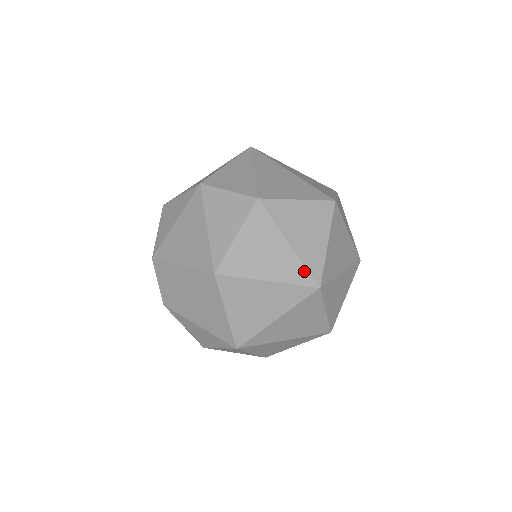
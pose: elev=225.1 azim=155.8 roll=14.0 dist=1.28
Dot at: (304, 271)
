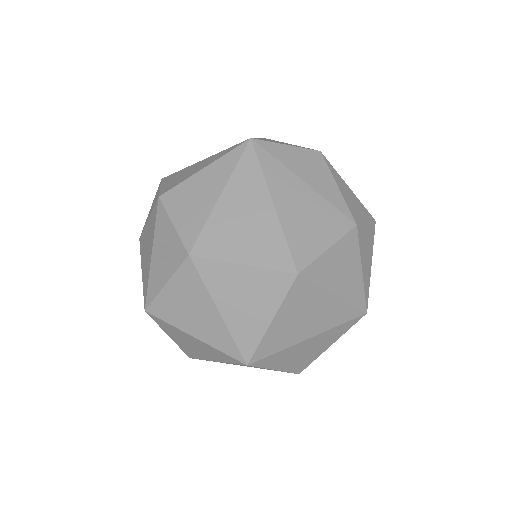
Dot at: (232, 344)
